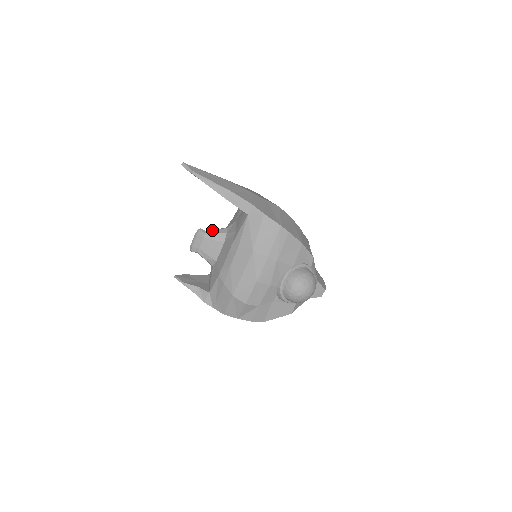
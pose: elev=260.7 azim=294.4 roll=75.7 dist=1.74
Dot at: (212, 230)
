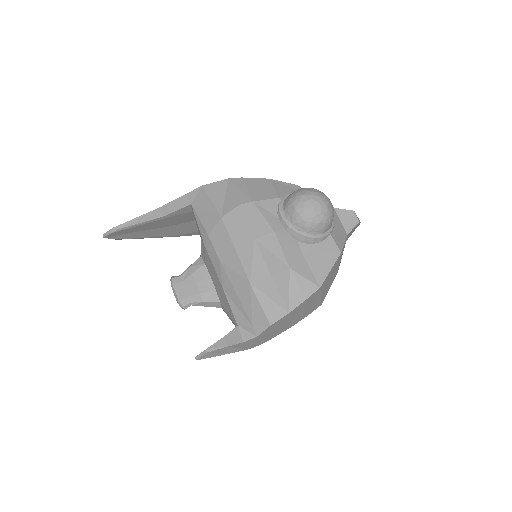
Dot at: (186, 269)
